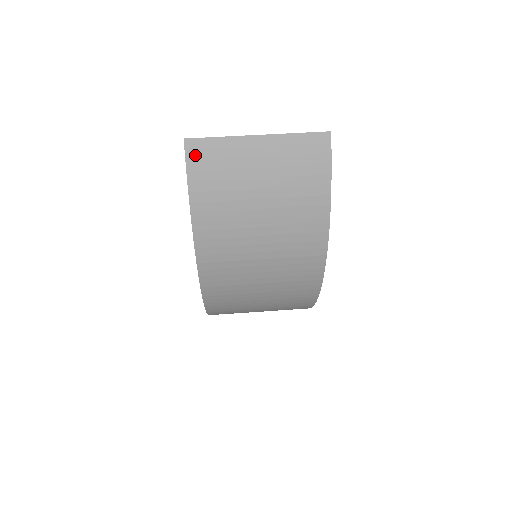
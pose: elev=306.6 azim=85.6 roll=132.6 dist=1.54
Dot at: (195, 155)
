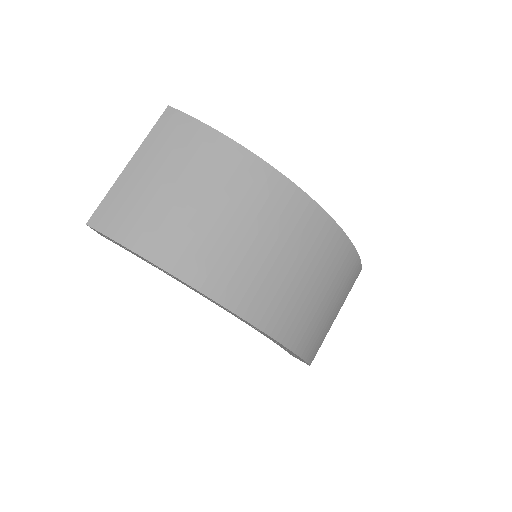
Dot at: (105, 223)
